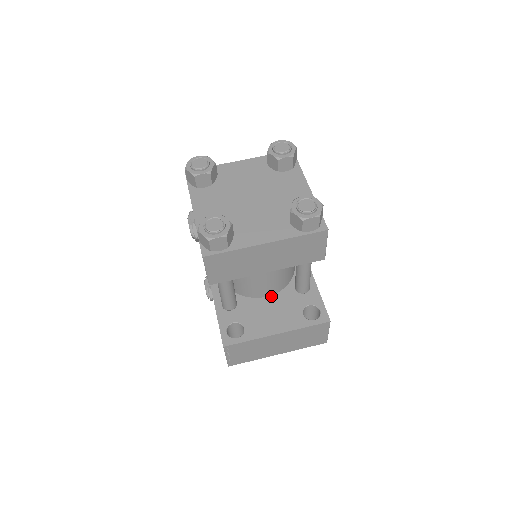
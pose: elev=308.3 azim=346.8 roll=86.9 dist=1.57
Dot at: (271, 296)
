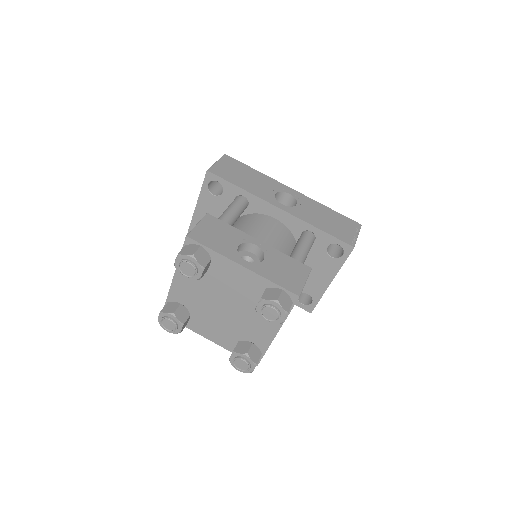
Dot at: occluded
